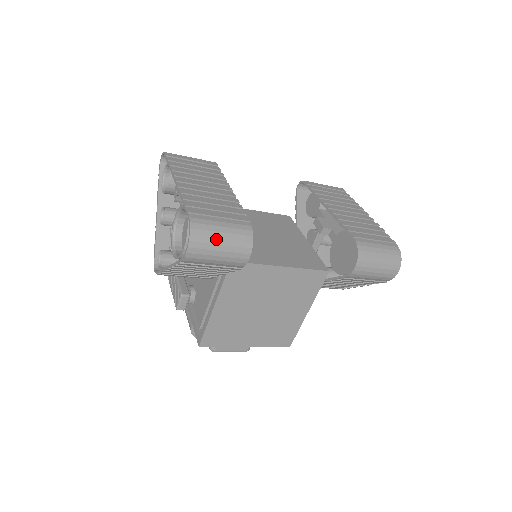
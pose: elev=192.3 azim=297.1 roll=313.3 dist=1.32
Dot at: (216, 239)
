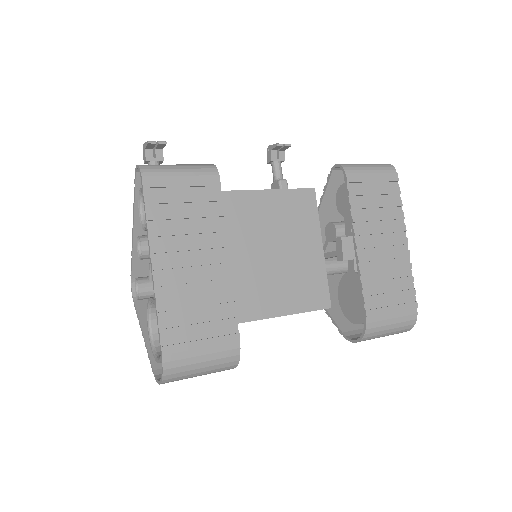
Dot at: (194, 374)
